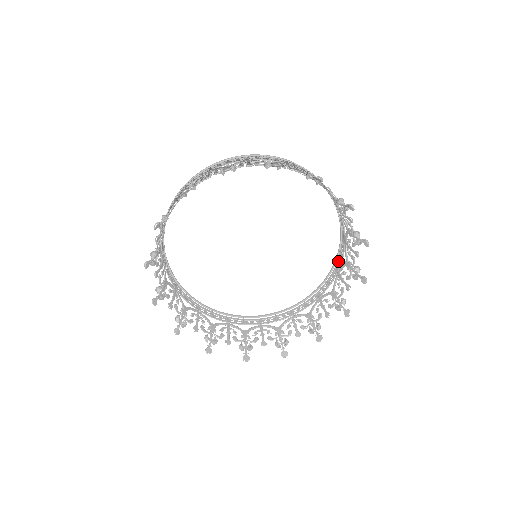
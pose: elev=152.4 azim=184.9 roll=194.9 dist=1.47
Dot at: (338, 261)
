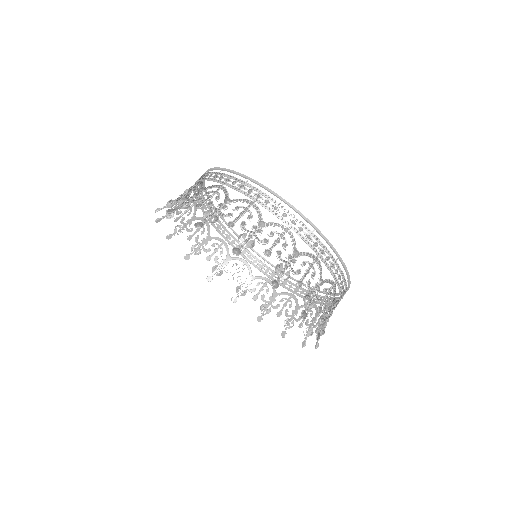
Dot at: (338, 269)
